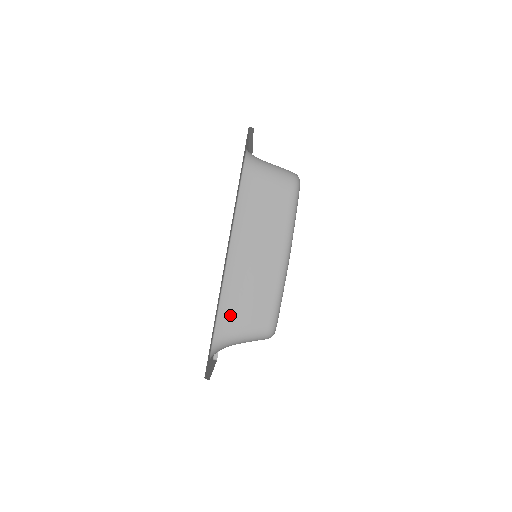
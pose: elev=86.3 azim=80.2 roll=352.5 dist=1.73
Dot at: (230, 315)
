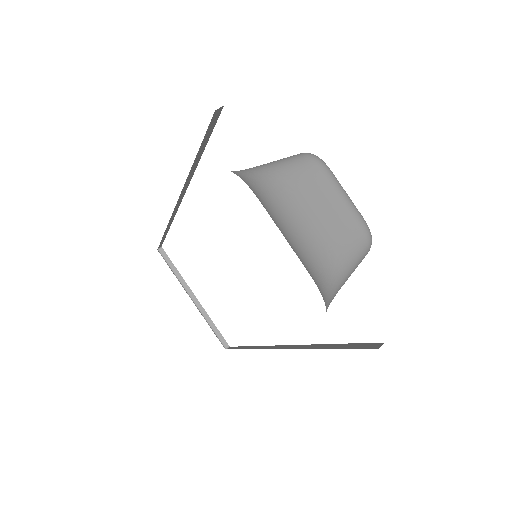
Dot at: occluded
